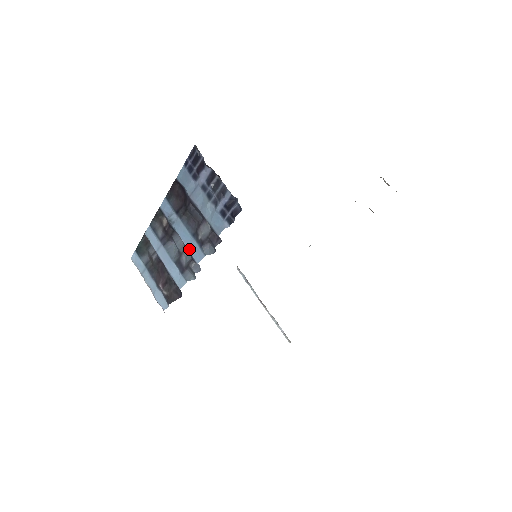
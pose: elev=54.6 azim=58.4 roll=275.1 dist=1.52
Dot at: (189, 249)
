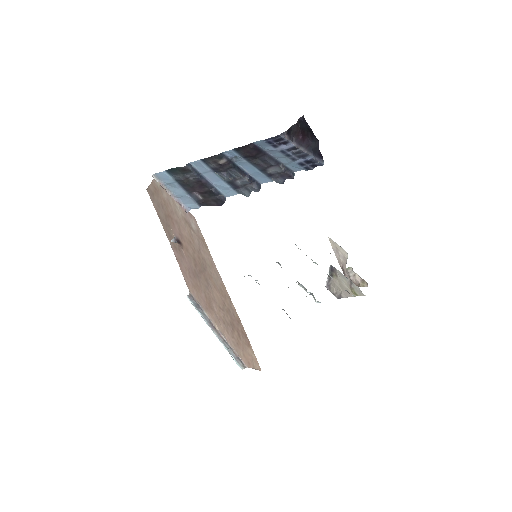
Dot at: (253, 175)
